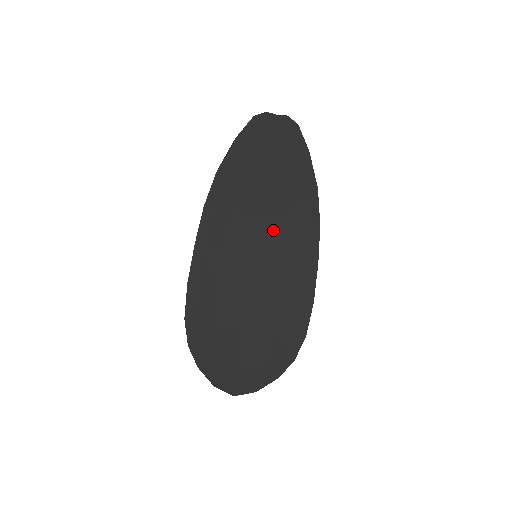
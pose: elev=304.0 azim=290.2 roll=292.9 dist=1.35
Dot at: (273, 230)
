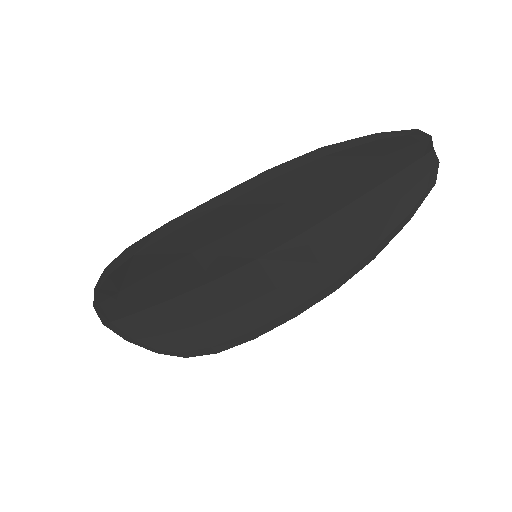
Dot at: (297, 254)
